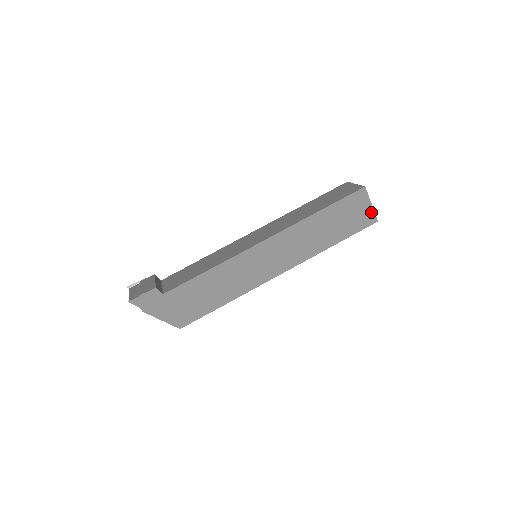
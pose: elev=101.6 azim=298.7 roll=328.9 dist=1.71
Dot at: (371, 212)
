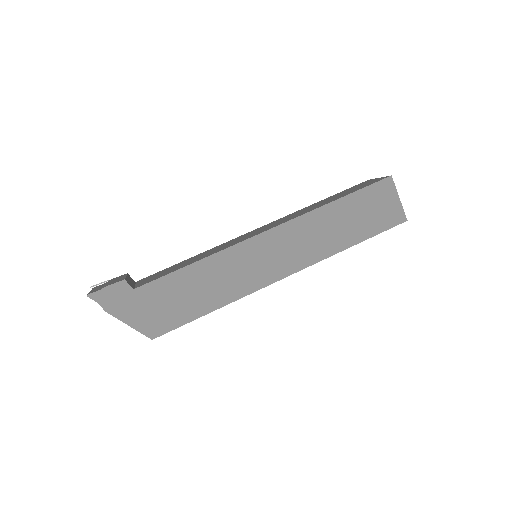
Dot at: (399, 208)
